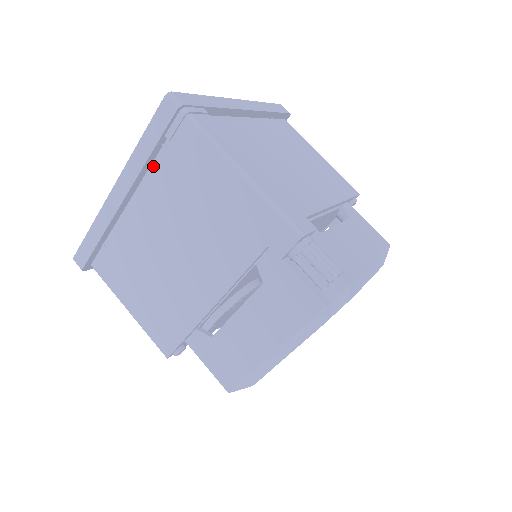
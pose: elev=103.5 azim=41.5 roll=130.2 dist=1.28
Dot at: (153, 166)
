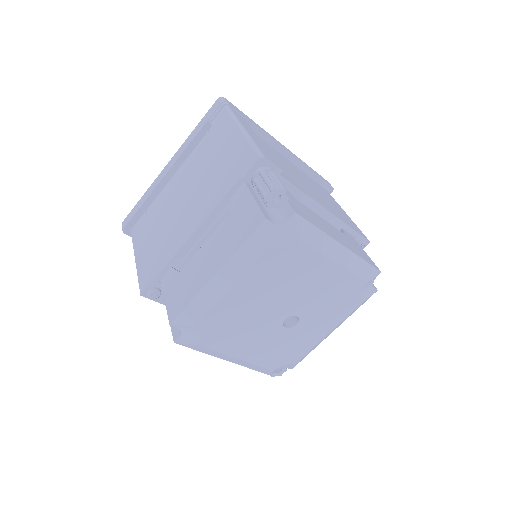
Dot at: (197, 147)
